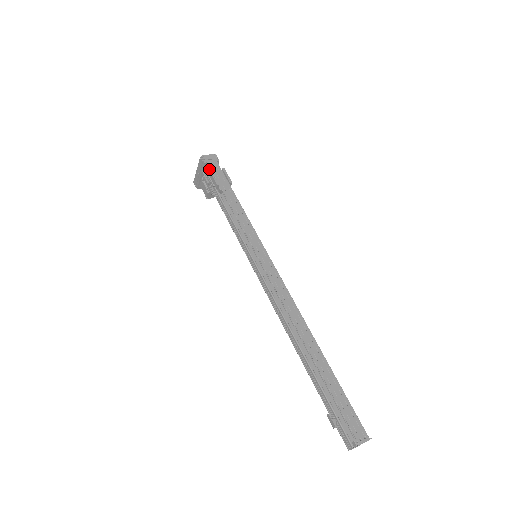
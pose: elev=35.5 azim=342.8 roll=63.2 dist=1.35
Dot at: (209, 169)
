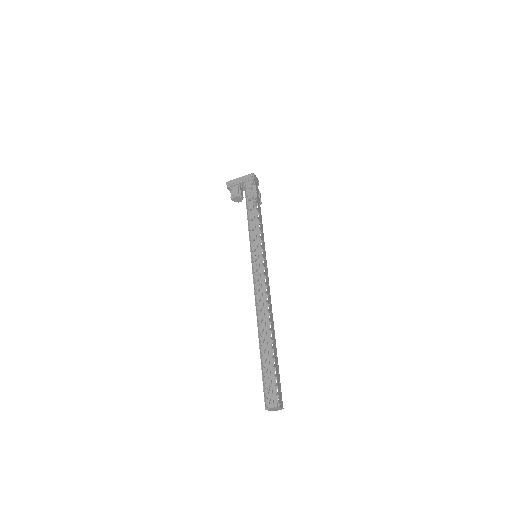
Dot at: (252, 184)
